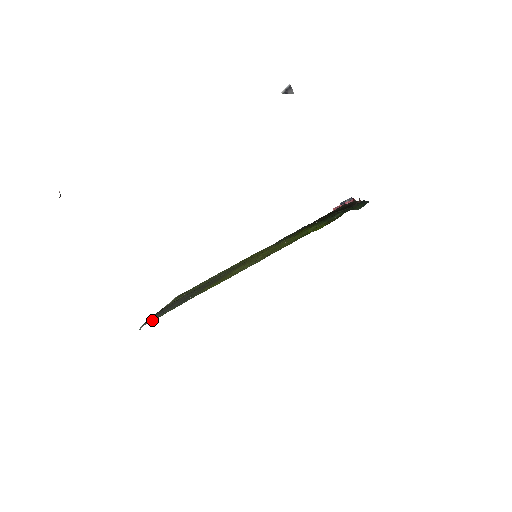
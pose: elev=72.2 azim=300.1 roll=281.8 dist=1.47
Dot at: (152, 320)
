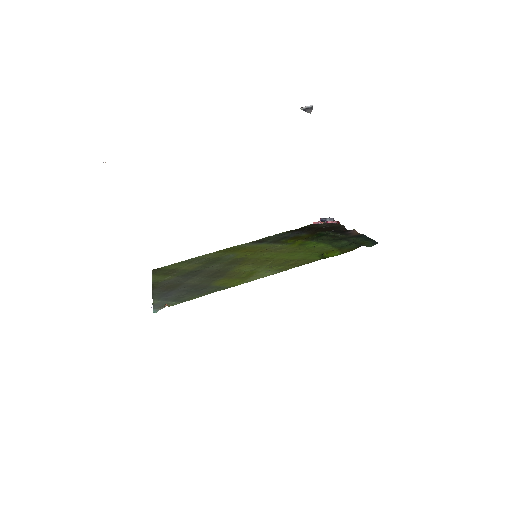
Dot at: (169, 305)
